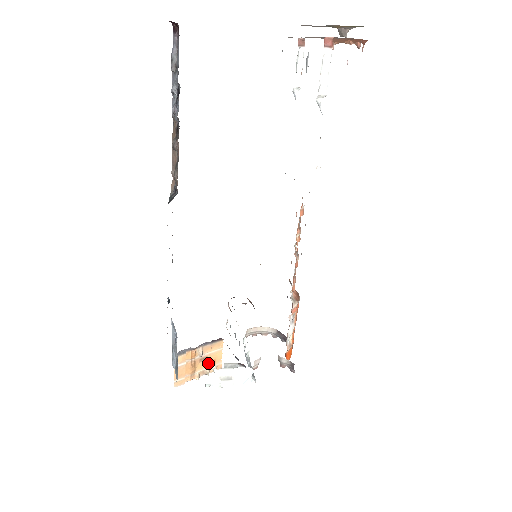
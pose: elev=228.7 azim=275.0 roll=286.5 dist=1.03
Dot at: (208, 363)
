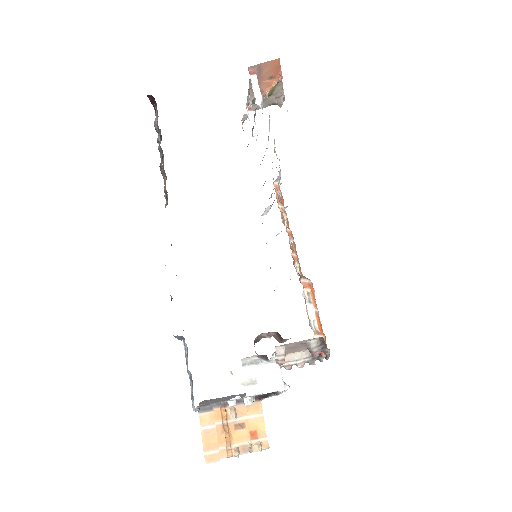
Dot at: (248, 434)
